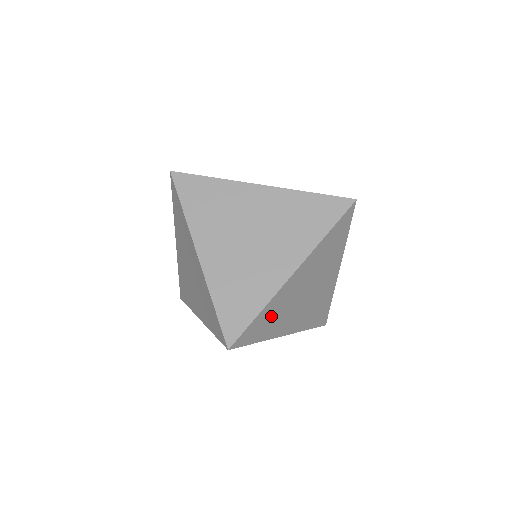
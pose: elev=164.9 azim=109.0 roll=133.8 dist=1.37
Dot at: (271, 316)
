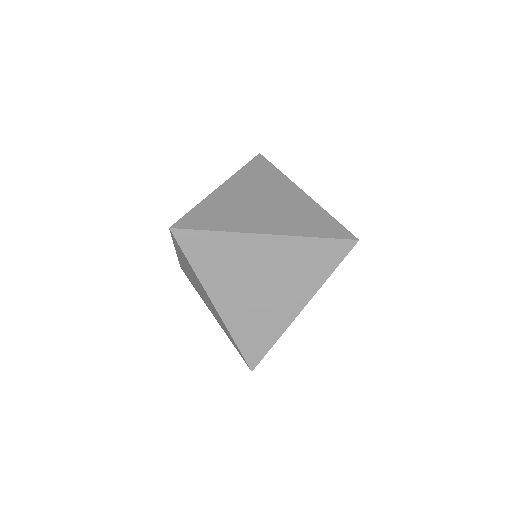
Dot at: occluded
